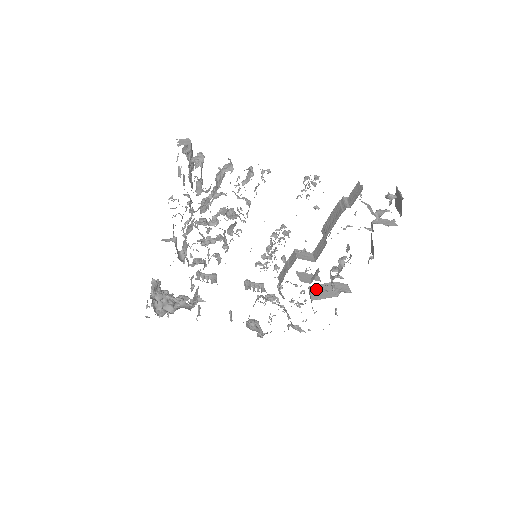
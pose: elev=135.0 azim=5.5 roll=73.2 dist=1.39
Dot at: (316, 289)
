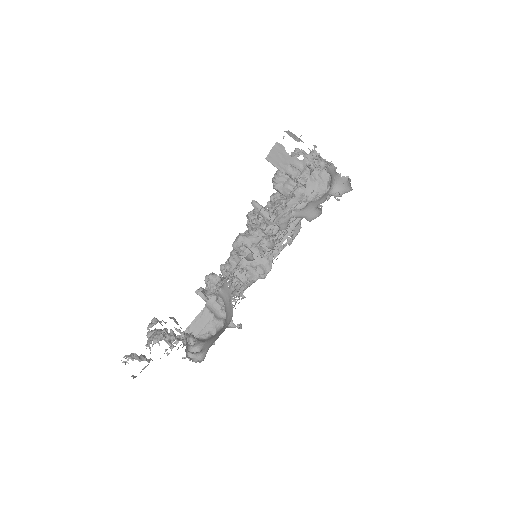
Dot at: occluded
